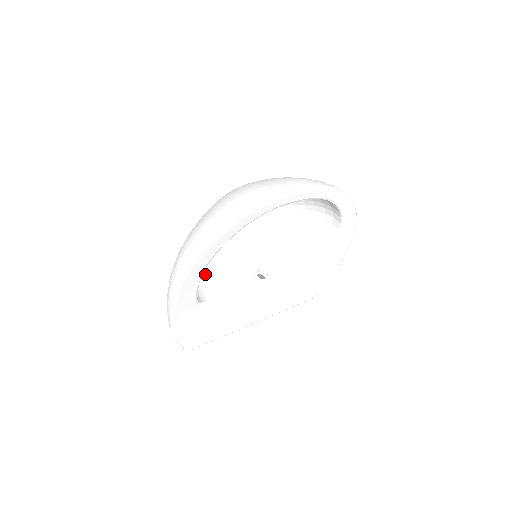
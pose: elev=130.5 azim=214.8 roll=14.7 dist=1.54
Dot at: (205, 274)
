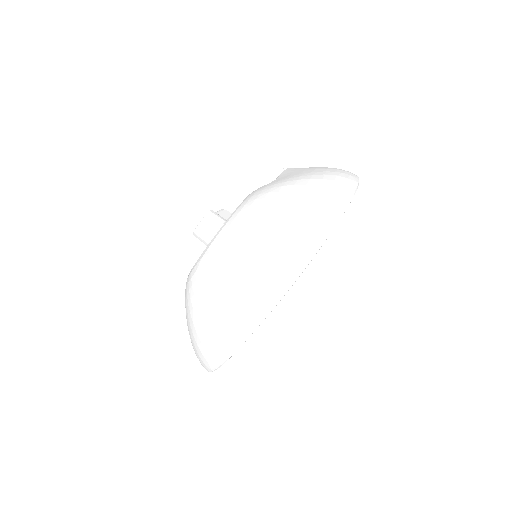
Dot at: occluded
